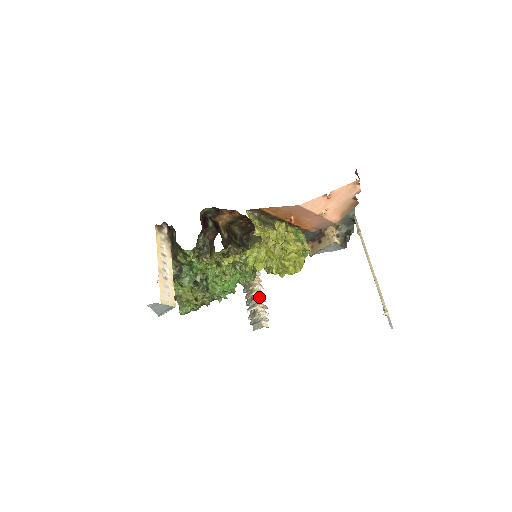
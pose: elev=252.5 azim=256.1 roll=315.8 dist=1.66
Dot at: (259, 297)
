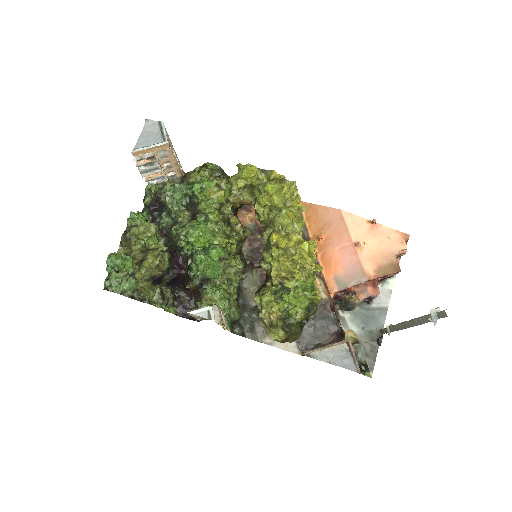
Dot at: (220, 313)
